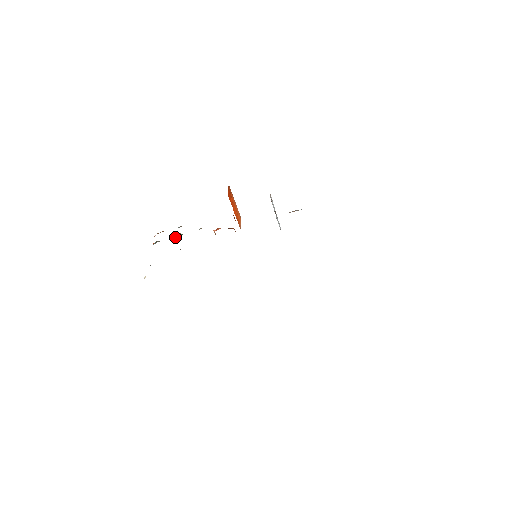
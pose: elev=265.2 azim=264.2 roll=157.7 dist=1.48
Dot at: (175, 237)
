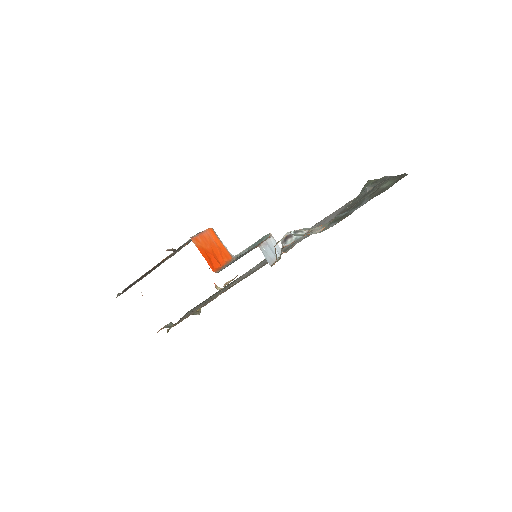
Dot at: occluded
